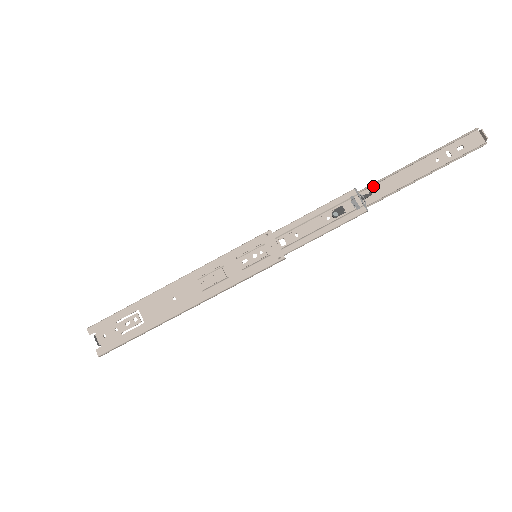
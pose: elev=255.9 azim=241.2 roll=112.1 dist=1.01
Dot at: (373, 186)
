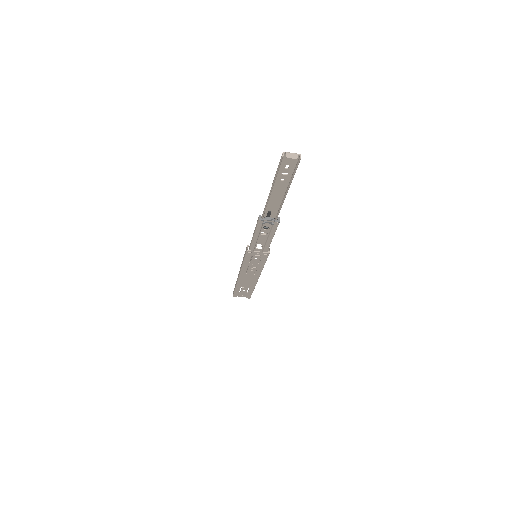
Dot at: (266, 209)
